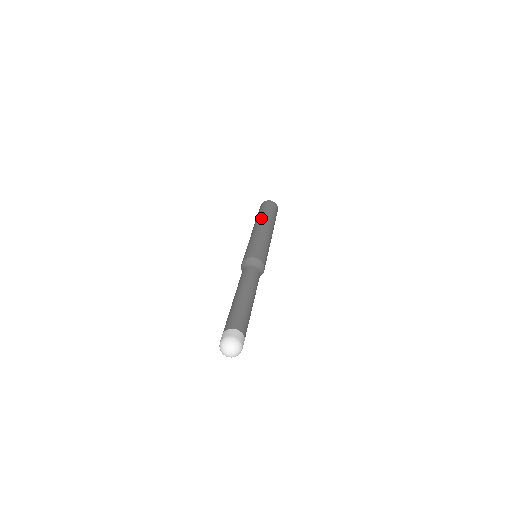
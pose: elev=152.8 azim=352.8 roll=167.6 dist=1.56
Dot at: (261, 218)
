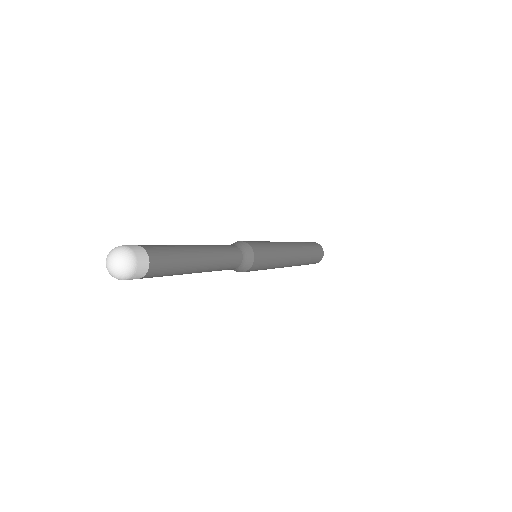
Dot at: occluded
